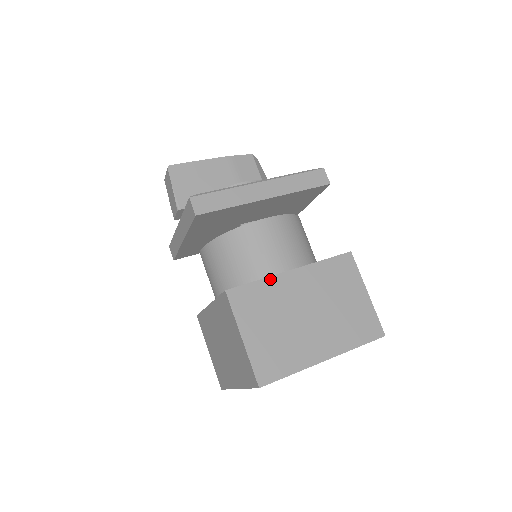
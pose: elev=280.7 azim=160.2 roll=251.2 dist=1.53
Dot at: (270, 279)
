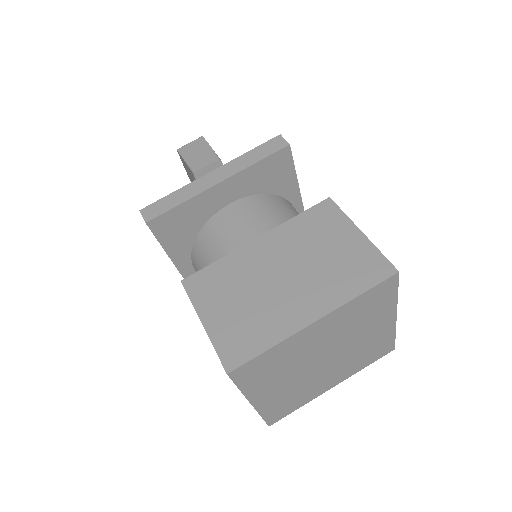
Dot at: occluded
